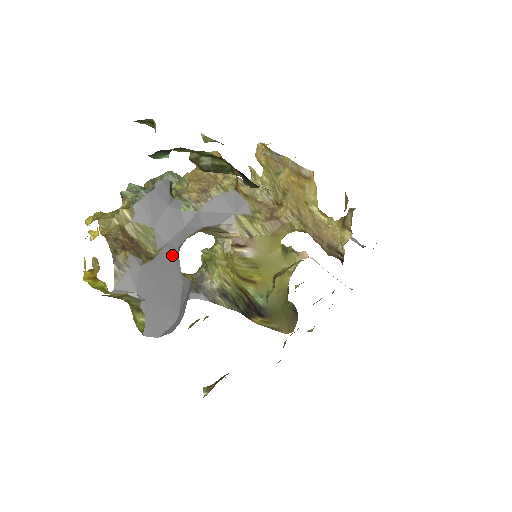
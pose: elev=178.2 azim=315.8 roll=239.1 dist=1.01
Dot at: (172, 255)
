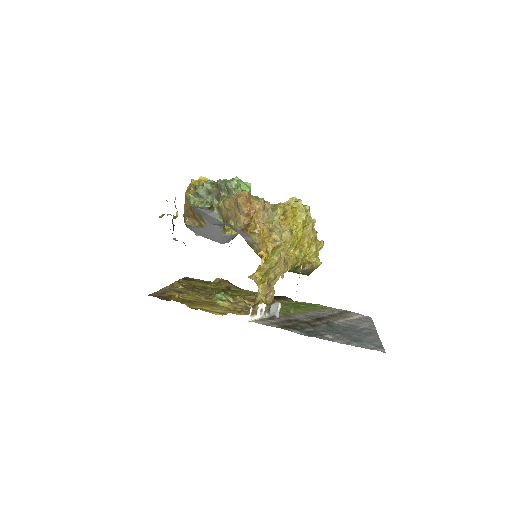
Dot at: (215, 228)
